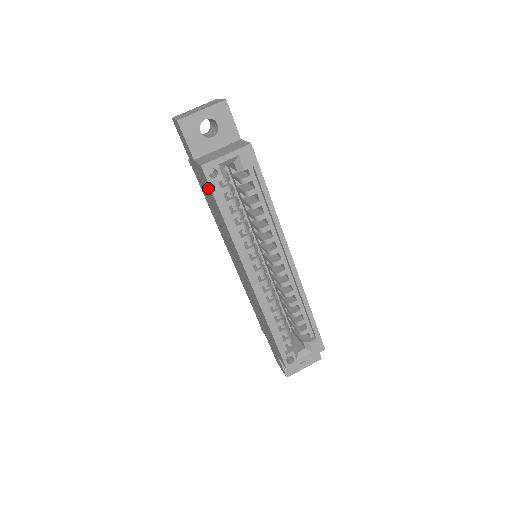
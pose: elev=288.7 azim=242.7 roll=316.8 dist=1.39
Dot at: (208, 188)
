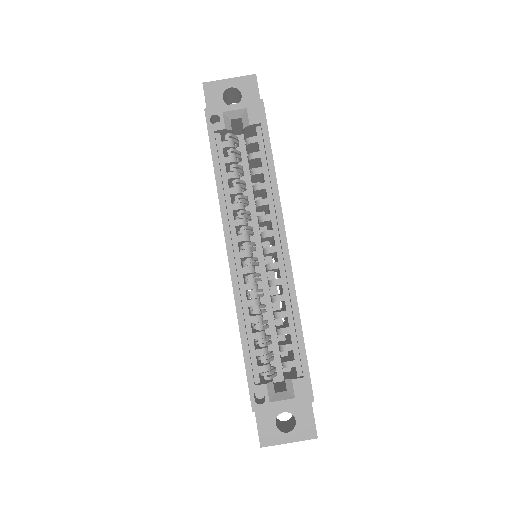
Dot at: occluded
